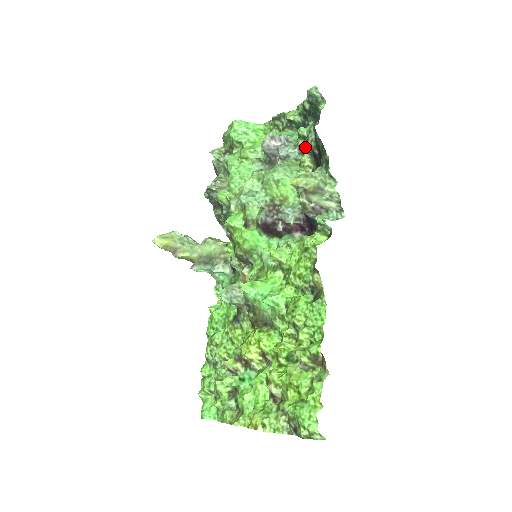
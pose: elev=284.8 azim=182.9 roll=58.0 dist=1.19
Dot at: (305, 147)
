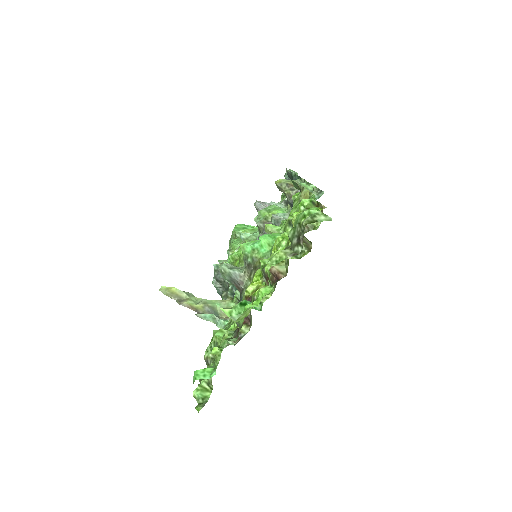
Dot at: occluded
